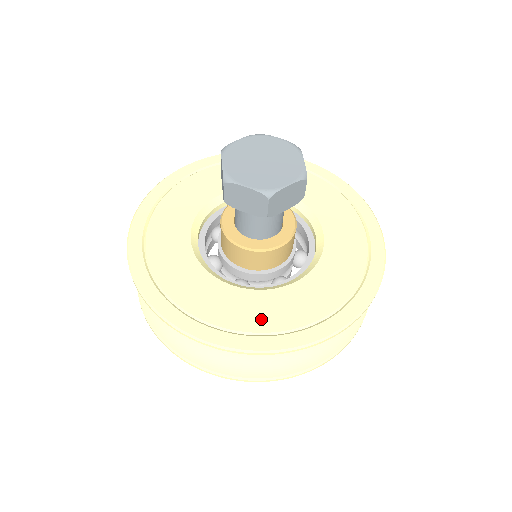
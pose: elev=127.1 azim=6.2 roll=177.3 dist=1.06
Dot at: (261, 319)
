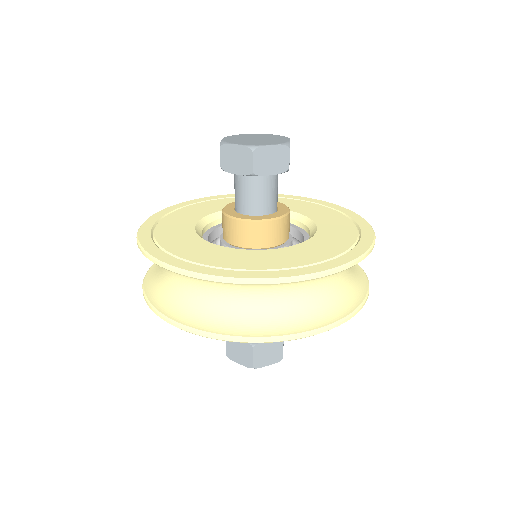
Dot at: (333, 248)
